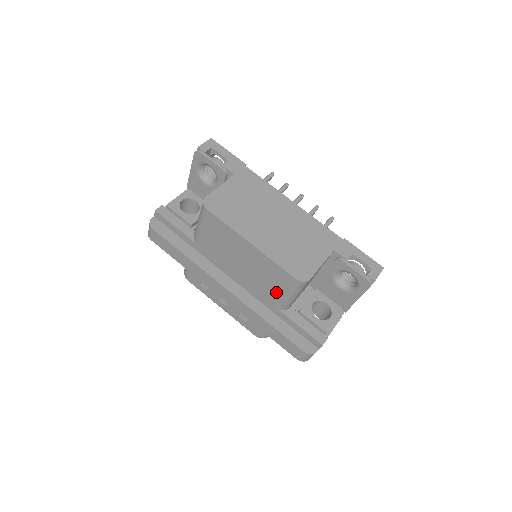
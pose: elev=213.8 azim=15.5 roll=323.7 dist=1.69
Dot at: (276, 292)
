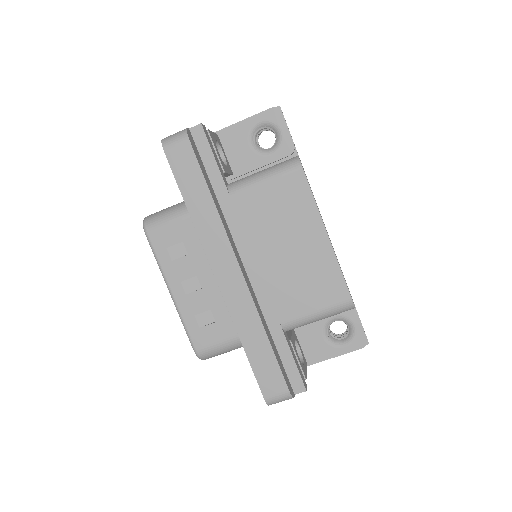
Dot at: (303, 304)
